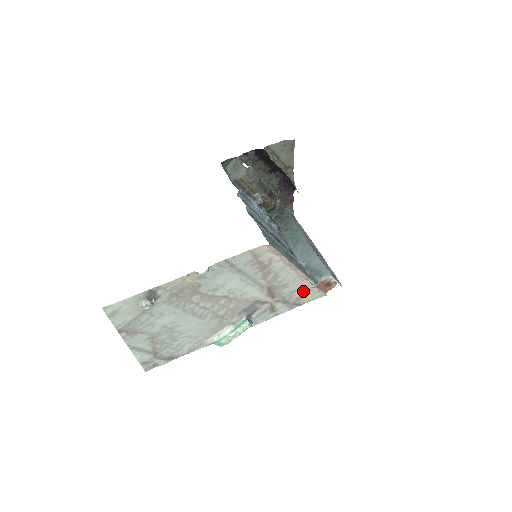
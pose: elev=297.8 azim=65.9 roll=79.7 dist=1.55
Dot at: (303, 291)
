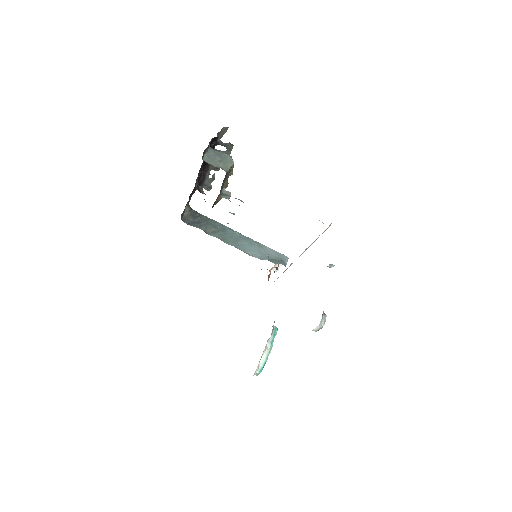
Dot at: occluded
